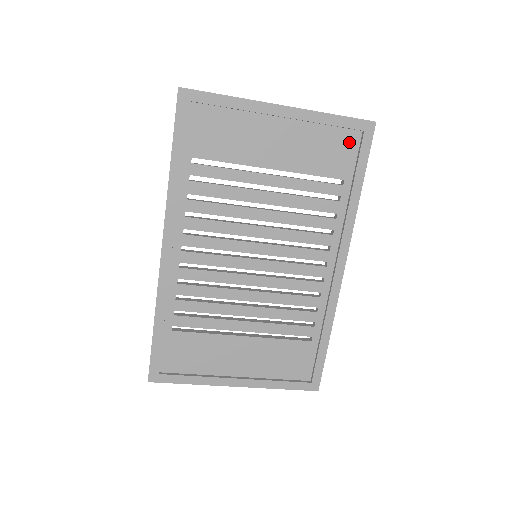
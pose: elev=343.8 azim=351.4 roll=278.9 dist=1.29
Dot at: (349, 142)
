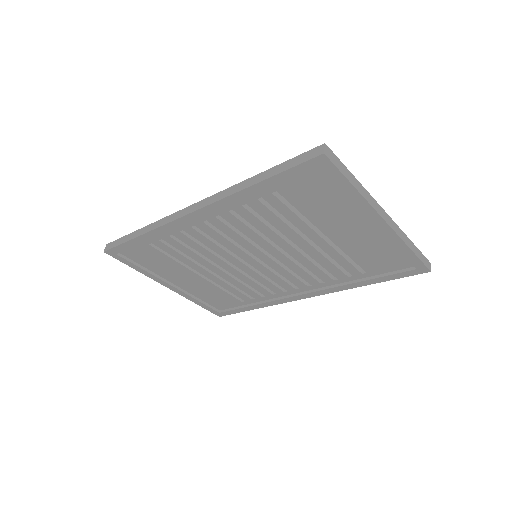
Dot at: (399, 263)
